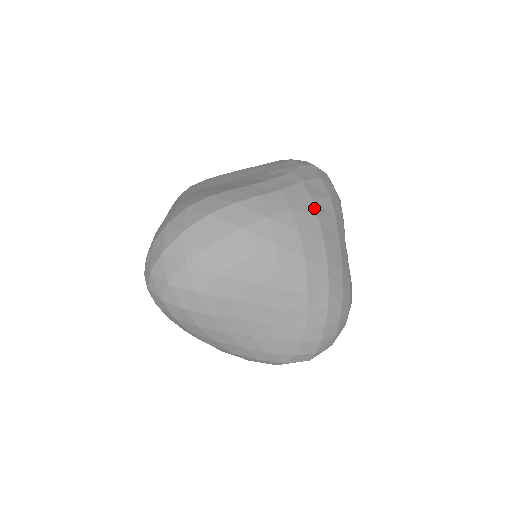
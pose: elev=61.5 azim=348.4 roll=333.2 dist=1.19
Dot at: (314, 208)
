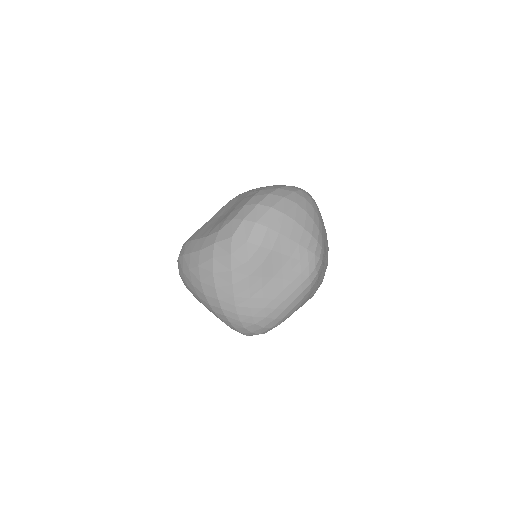
Dot at: (212, 266)
